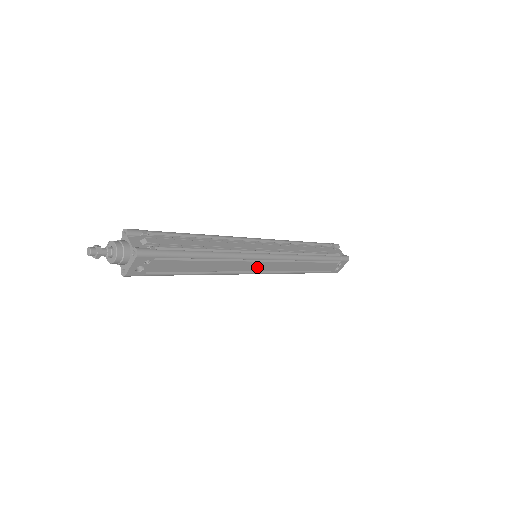
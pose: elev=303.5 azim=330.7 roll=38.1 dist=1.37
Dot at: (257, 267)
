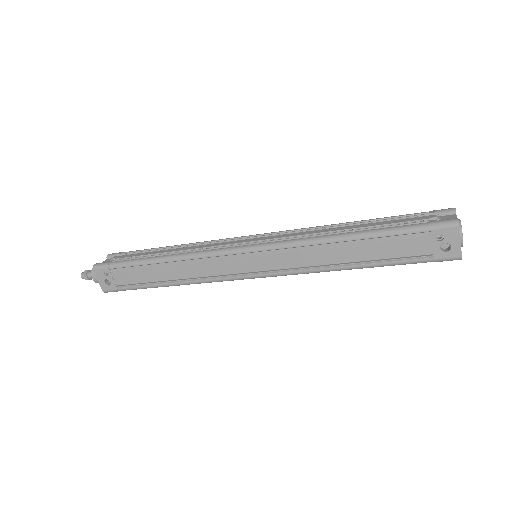
Dot at: (242, 266)
